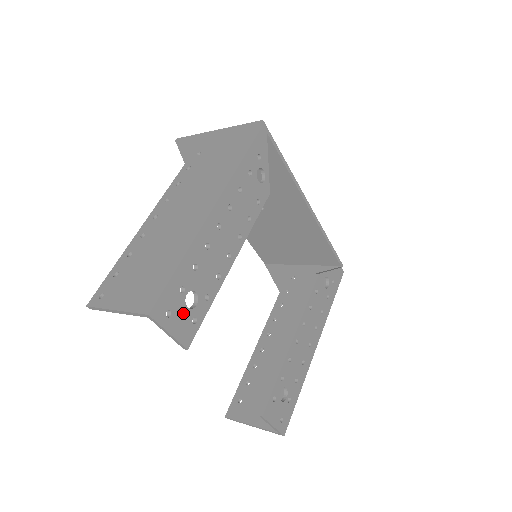
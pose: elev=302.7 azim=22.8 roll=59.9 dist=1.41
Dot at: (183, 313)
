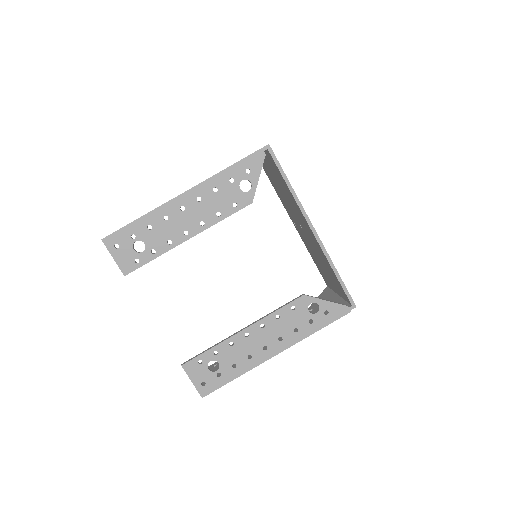
Dot at: (129, 251)
